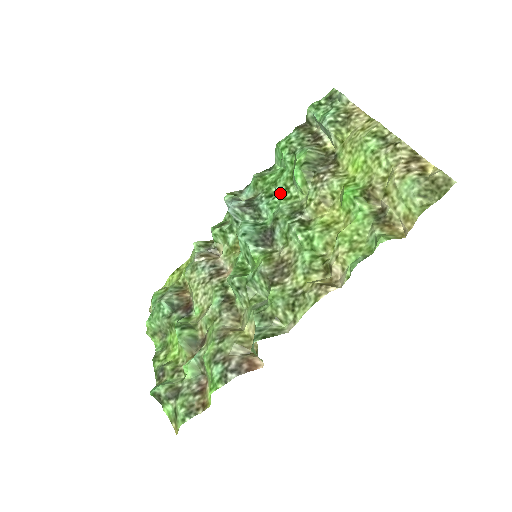
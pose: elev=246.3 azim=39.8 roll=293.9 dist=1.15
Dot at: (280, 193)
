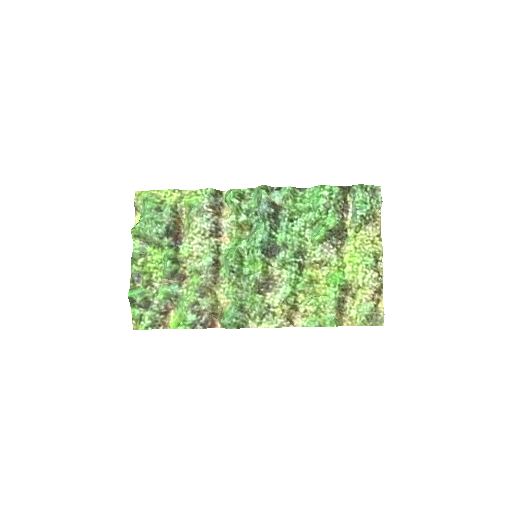
Dot at: (299, 226)
